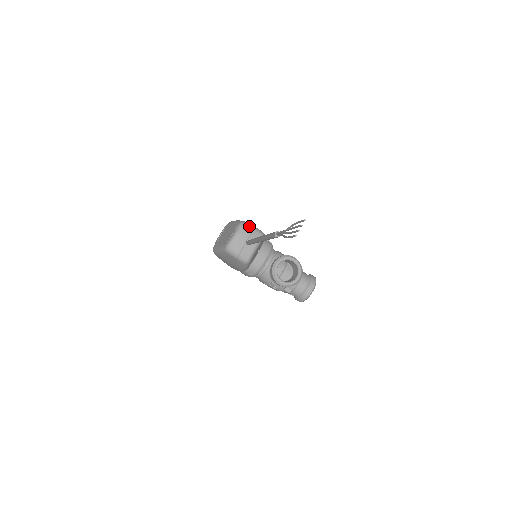
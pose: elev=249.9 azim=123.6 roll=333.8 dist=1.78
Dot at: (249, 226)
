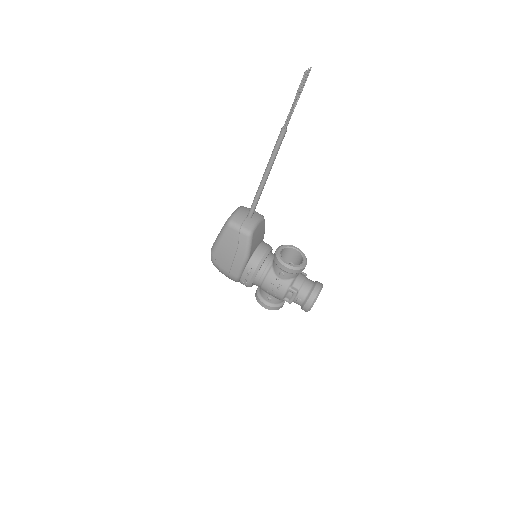
Dot at: (249, 208)
